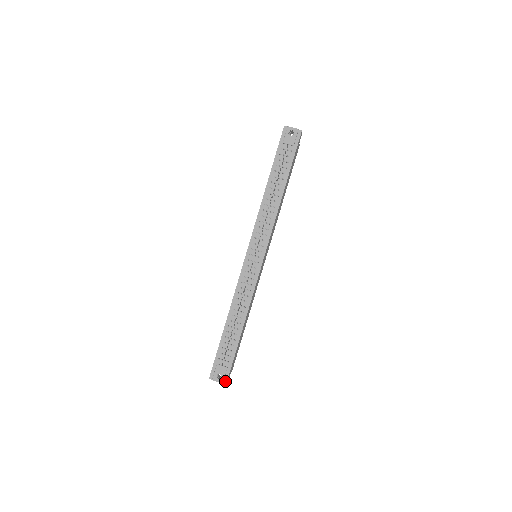
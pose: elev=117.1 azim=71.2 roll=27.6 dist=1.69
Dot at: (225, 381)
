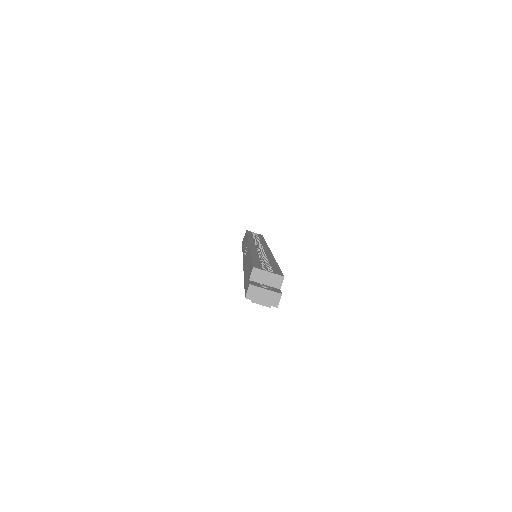
Dot at: occluded
